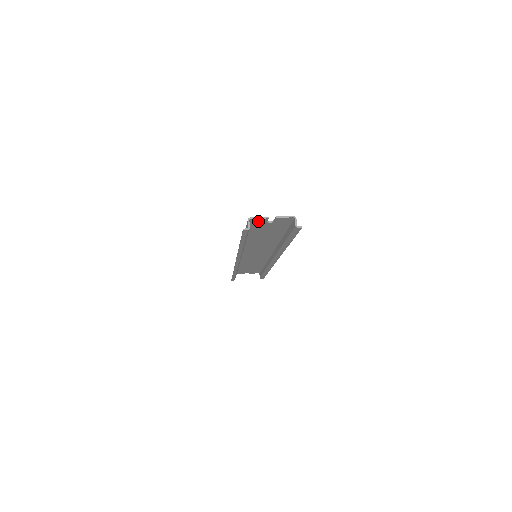
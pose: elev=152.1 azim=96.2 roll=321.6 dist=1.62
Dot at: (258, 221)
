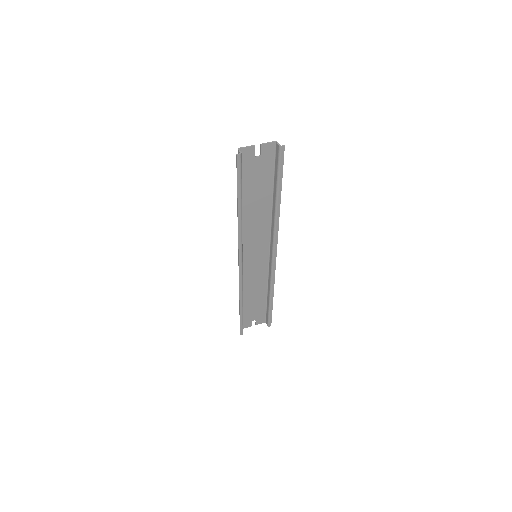
Dot at: (247, 154)
